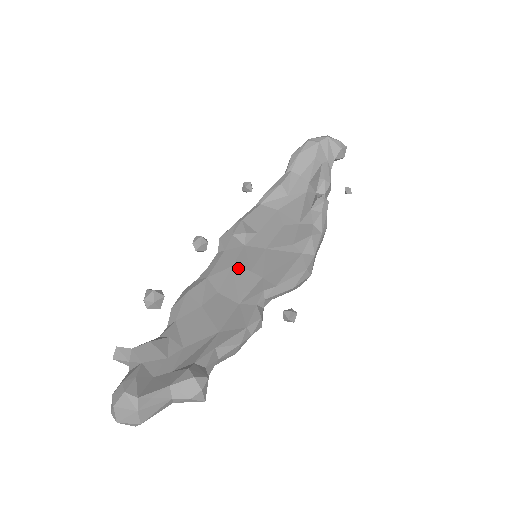
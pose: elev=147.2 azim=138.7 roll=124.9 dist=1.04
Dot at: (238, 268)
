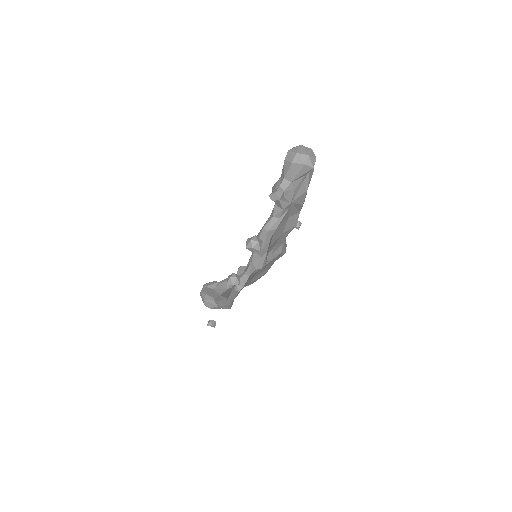
Dot at: occluded
